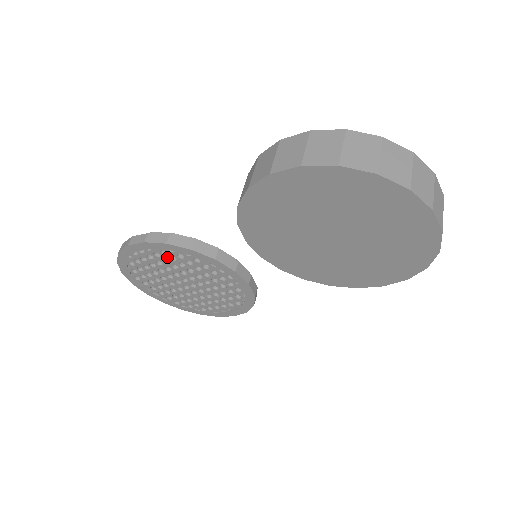
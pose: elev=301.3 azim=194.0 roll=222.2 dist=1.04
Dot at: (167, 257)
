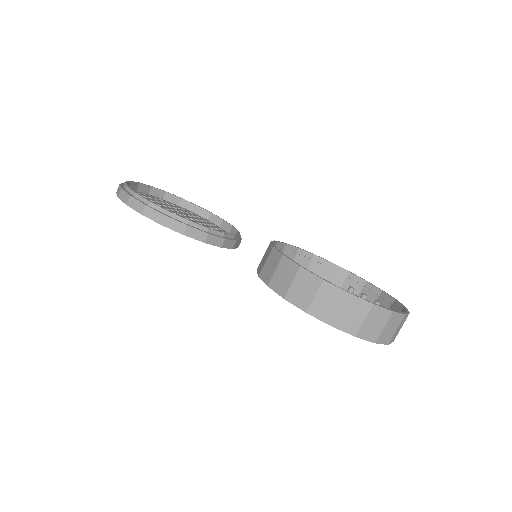
Dot at: occluded
